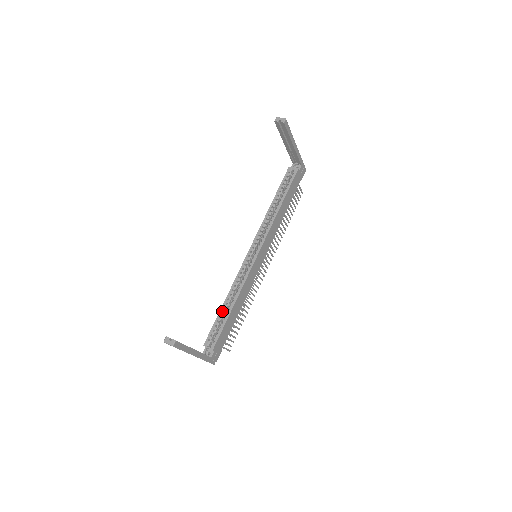
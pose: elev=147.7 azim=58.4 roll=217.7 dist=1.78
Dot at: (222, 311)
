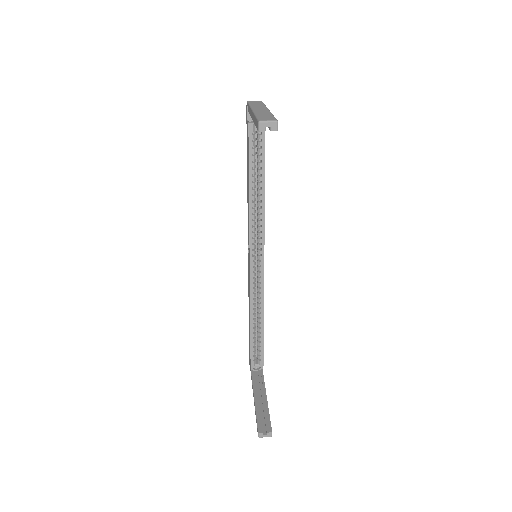
Dot at: (253, 332)
